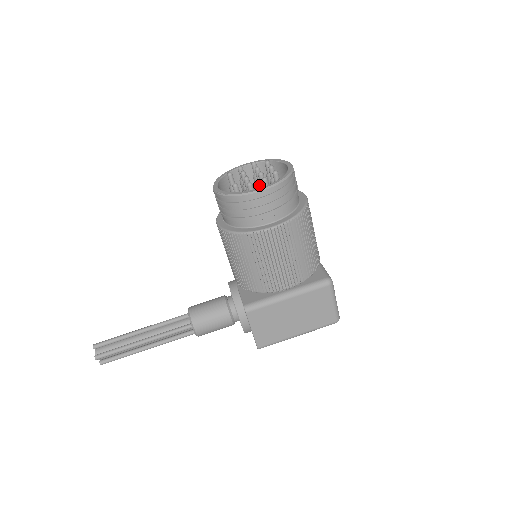
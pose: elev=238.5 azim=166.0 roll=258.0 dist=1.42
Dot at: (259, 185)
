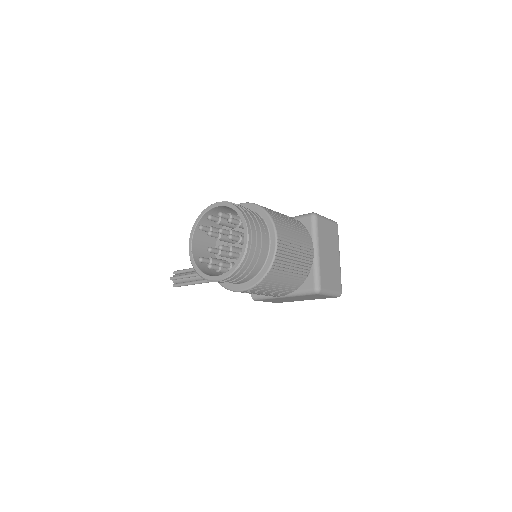
Dot at: occluded
